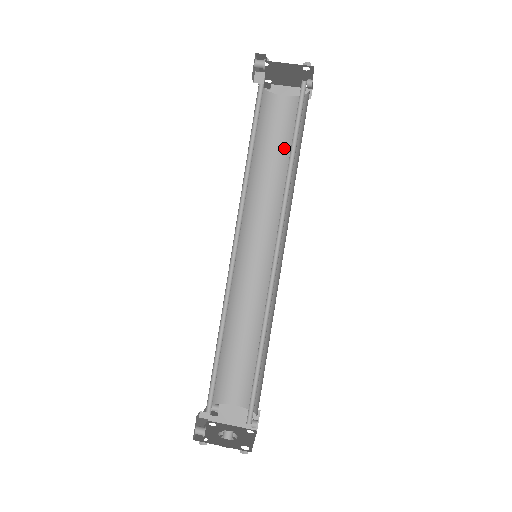
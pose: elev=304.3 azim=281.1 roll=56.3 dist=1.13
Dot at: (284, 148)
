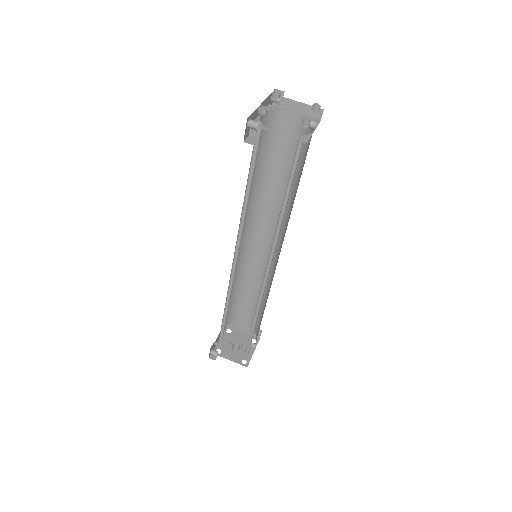
Dot at: (289, 164)
